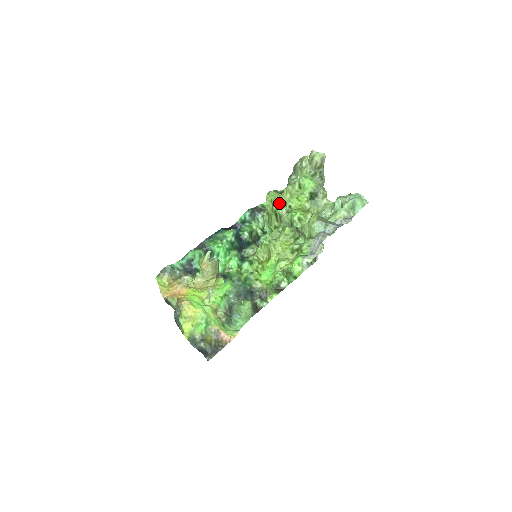
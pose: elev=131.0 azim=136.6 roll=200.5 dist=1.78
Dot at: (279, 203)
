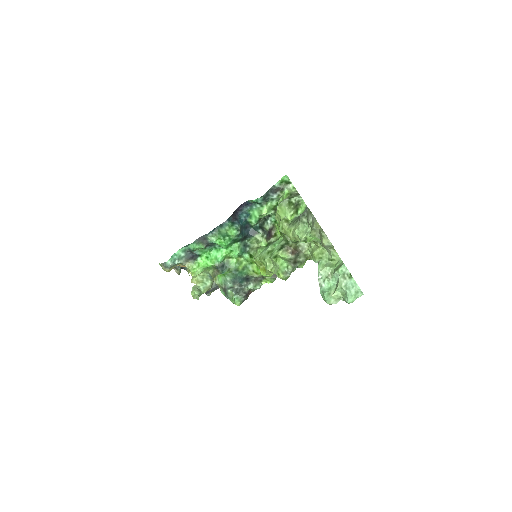
Dot at: (285, 233)
